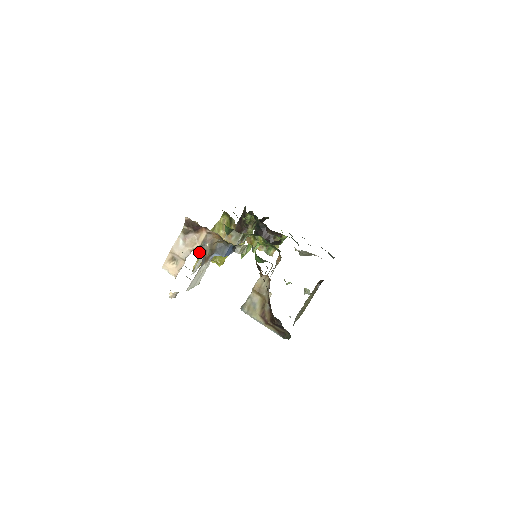
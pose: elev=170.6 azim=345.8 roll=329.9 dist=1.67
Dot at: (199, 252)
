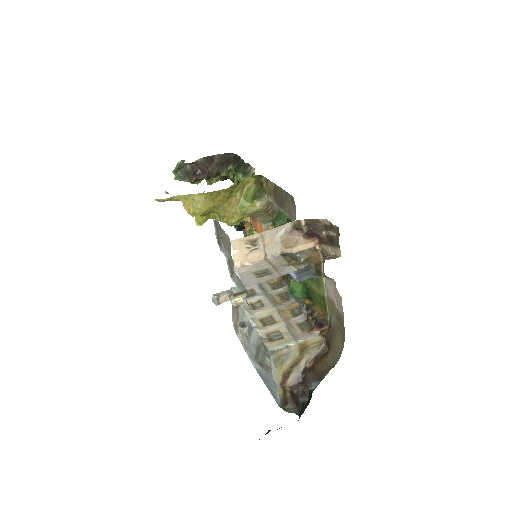
Dot at: occluded
